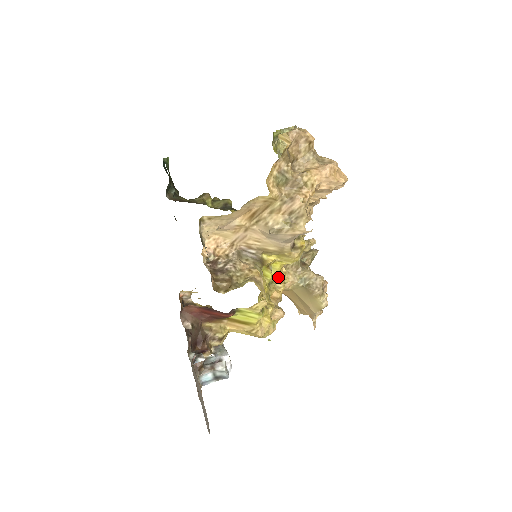
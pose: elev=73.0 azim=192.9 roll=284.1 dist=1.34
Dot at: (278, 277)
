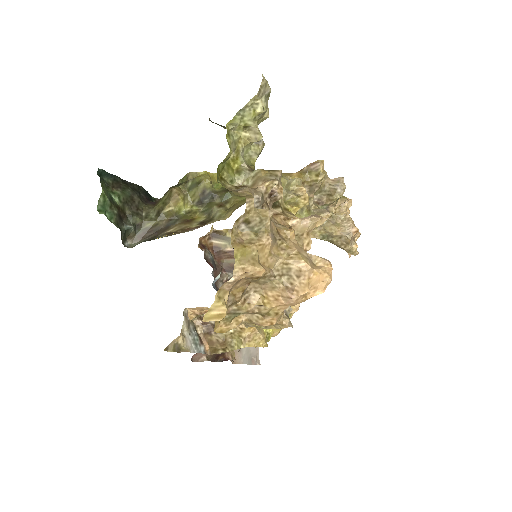
Dot at: occluded
